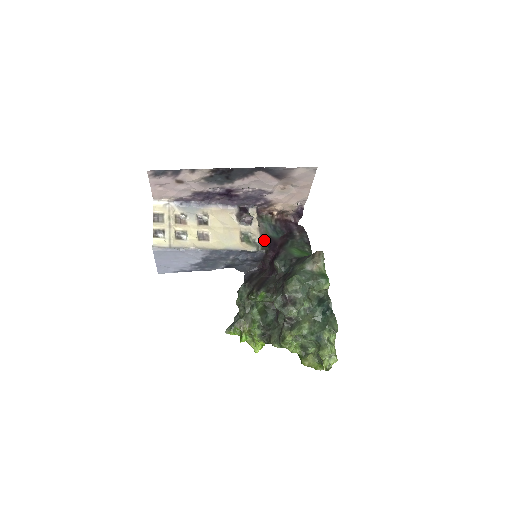
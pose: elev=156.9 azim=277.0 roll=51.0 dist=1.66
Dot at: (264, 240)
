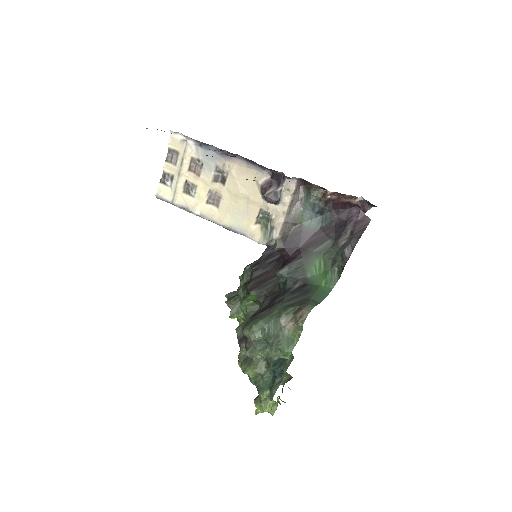
Dot at: (287, 231)
